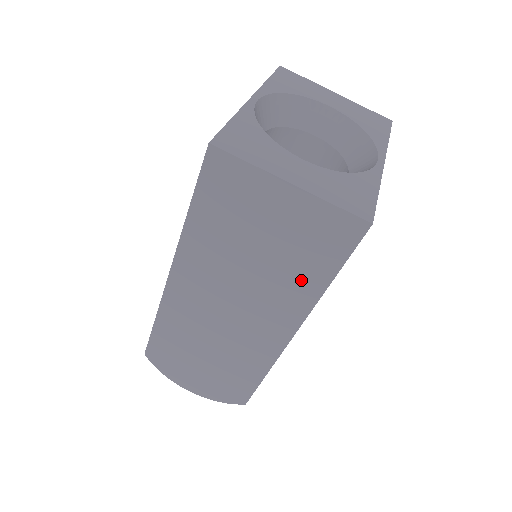
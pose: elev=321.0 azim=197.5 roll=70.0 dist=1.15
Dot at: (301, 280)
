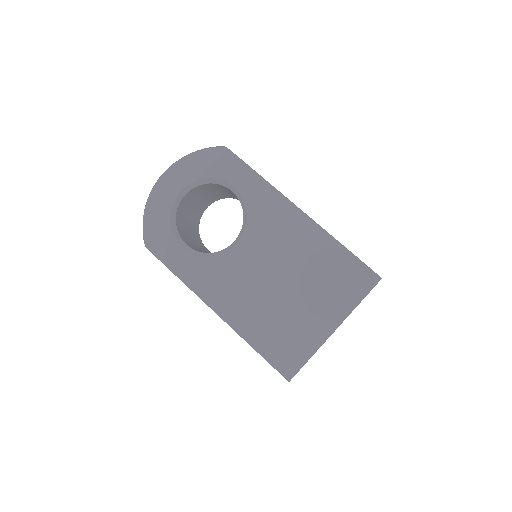
Dot at: occluded
